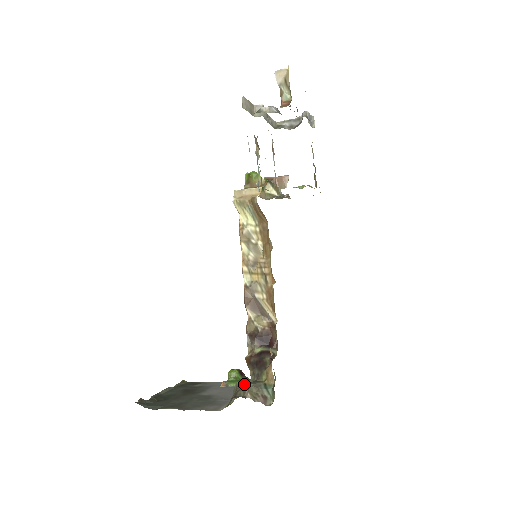
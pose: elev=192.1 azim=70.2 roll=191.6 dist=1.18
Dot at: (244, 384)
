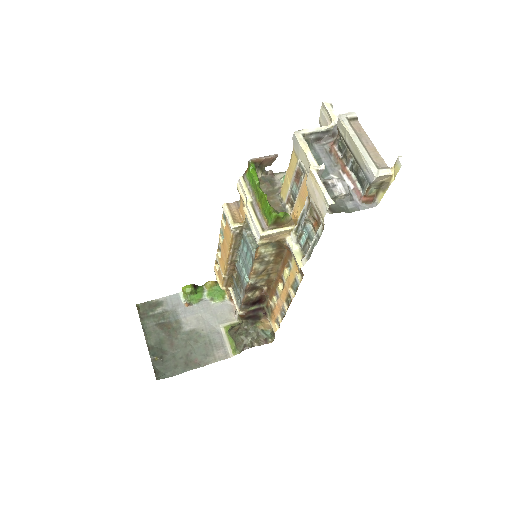
Dot at: (247, 336)
